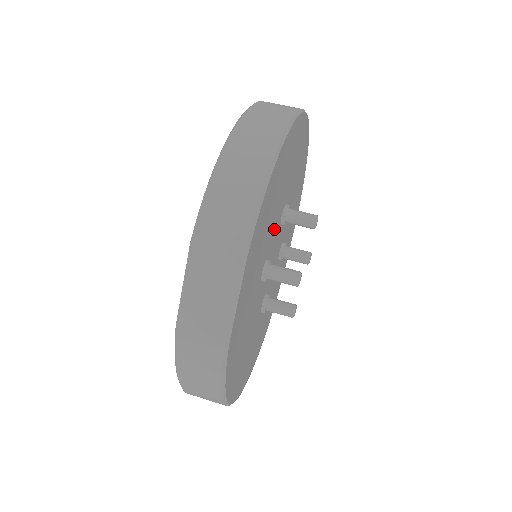
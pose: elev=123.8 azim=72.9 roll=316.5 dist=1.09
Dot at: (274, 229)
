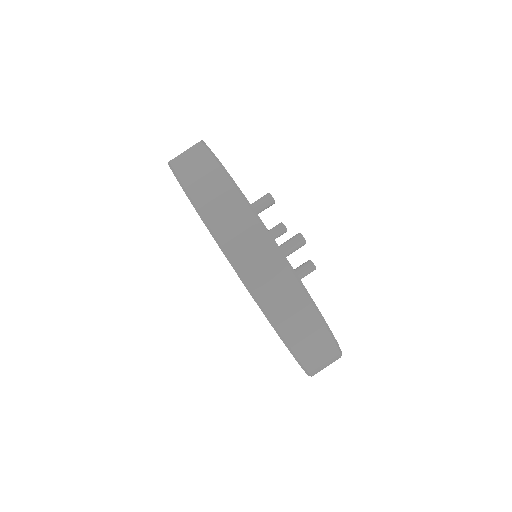
Dot at: occluded
